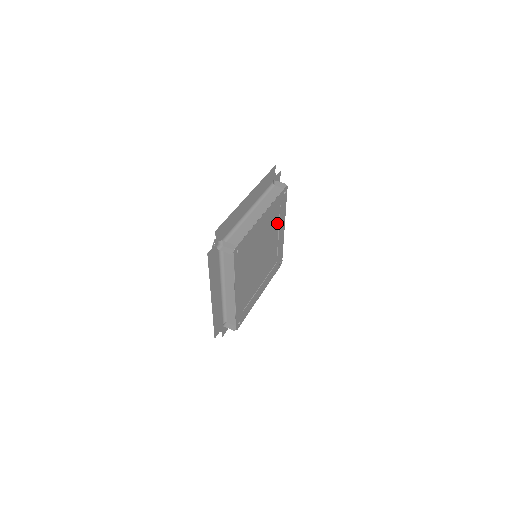
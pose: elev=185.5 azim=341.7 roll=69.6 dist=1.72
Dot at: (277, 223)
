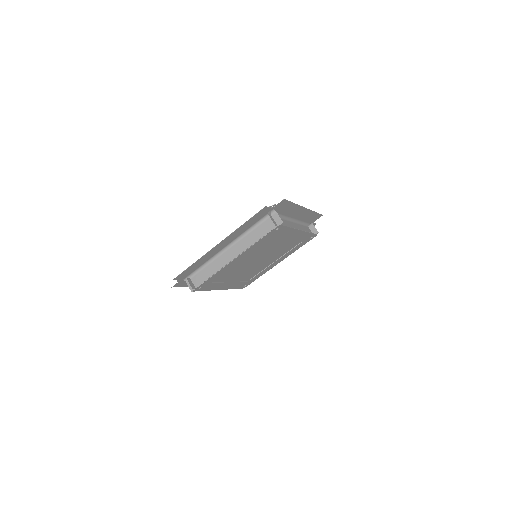
Dot at: (278, 239)
